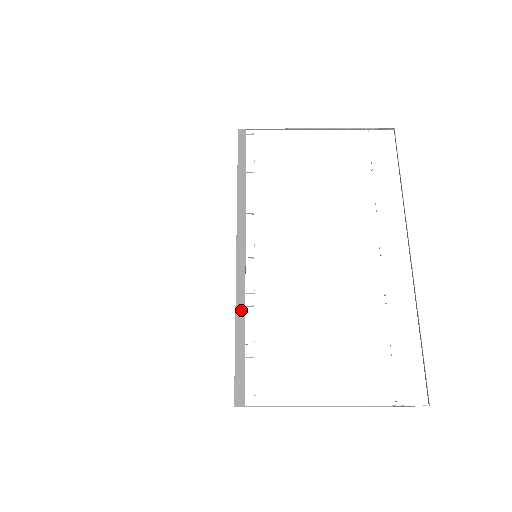
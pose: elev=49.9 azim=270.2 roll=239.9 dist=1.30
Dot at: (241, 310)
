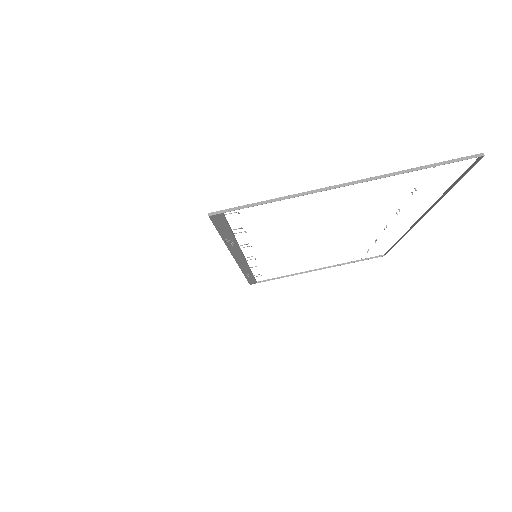
Dot at: occluded
